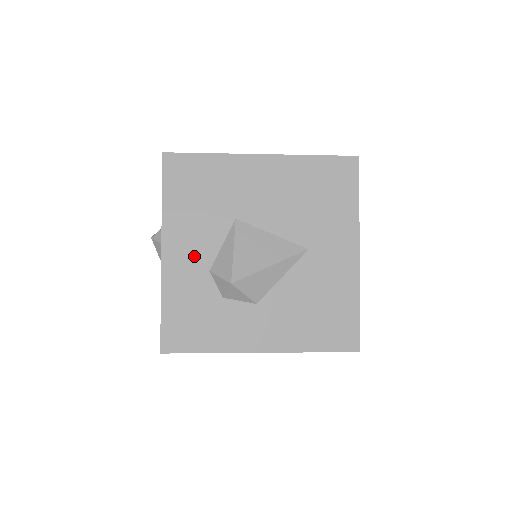
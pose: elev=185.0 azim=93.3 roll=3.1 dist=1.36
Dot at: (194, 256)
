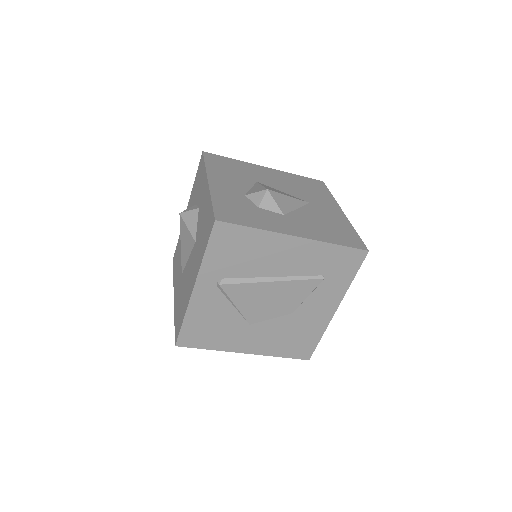
Dot at: (232, 187)
